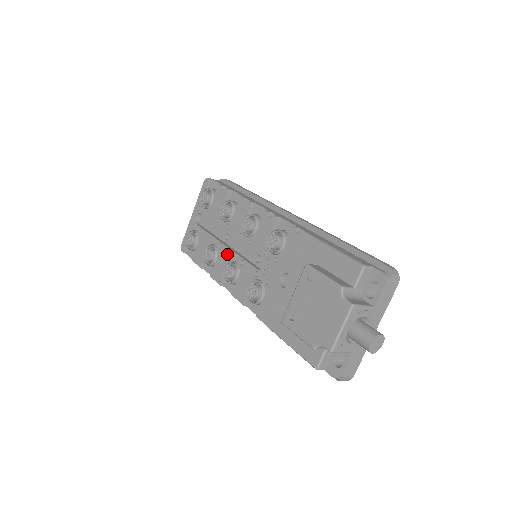
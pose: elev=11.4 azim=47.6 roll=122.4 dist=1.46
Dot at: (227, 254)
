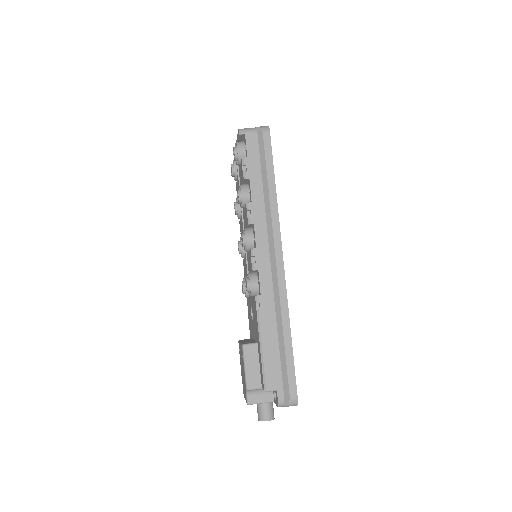
Dot at: (242, 229)
